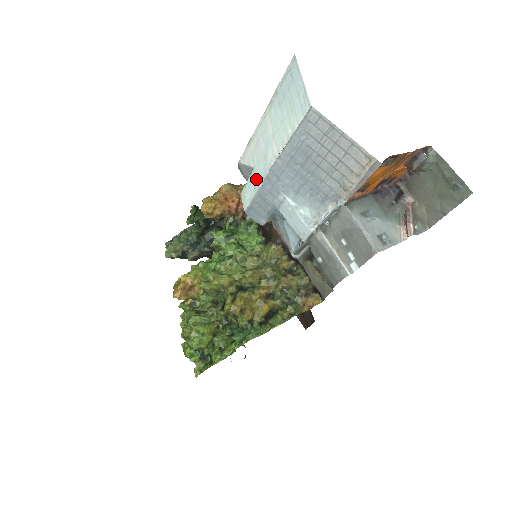
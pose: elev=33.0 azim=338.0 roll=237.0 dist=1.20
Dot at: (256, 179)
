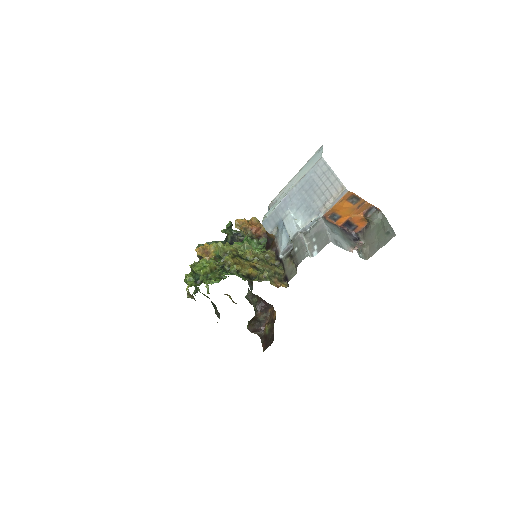
Dot at: (277, 203)
